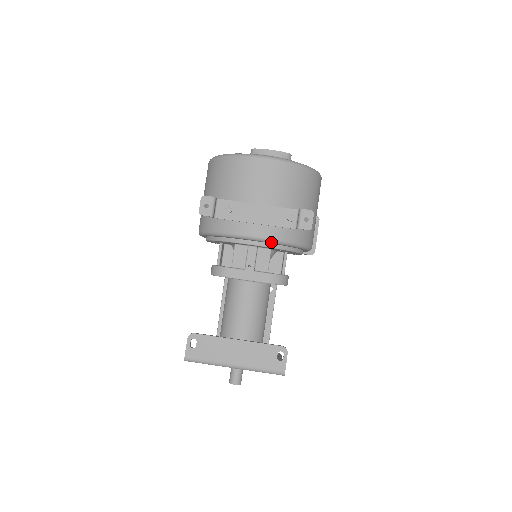
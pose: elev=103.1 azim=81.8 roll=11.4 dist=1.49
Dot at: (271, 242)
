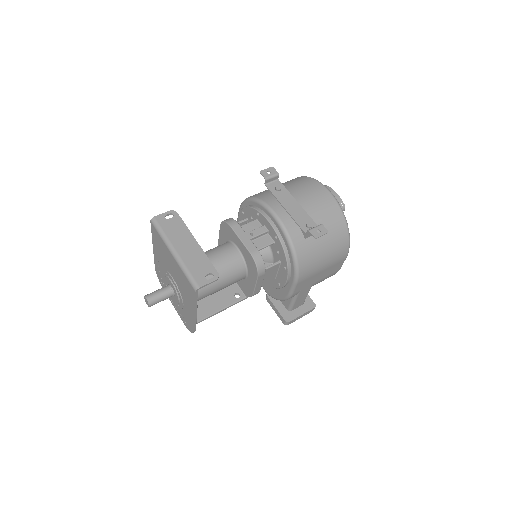
Dot at: (282, 228)
